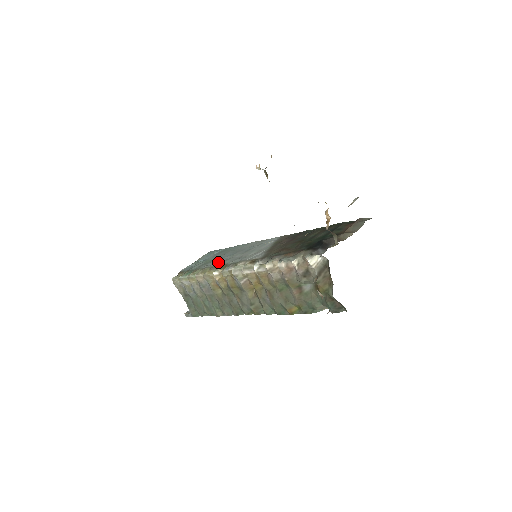
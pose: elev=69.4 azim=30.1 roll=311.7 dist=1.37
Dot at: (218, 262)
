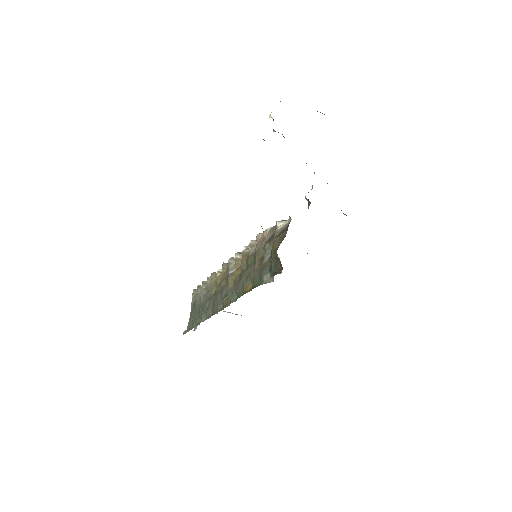
Dot at: occluded
